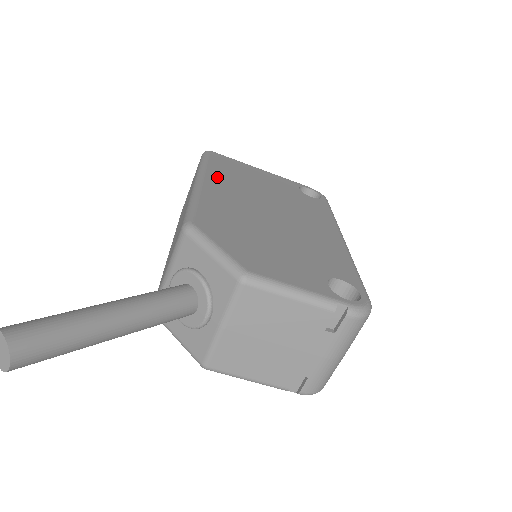
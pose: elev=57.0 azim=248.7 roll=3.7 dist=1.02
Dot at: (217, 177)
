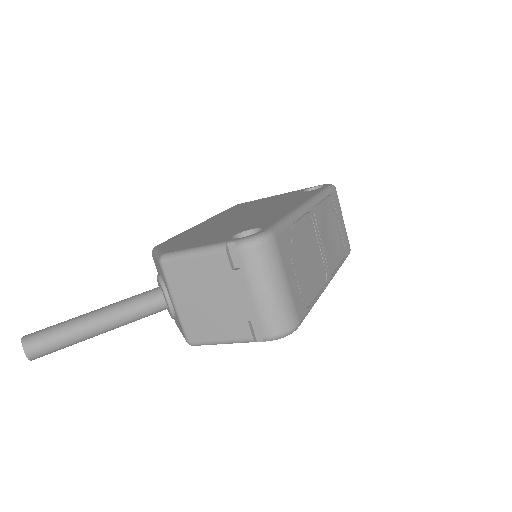
Dot at: (219, 216)
